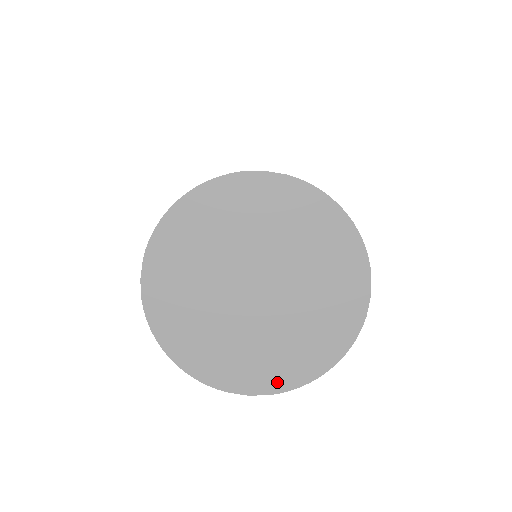
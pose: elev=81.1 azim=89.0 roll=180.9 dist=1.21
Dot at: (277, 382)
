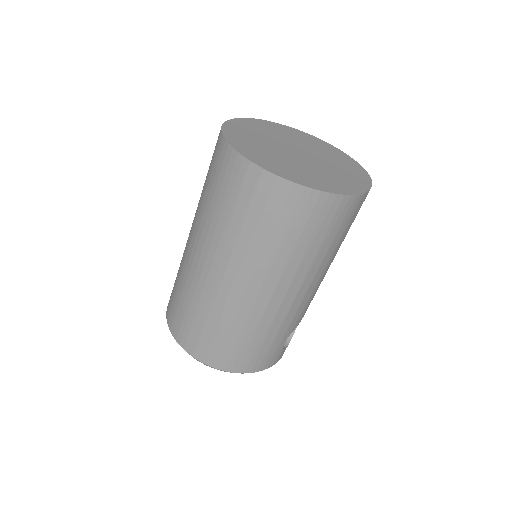
Dot at: (289, 176)
